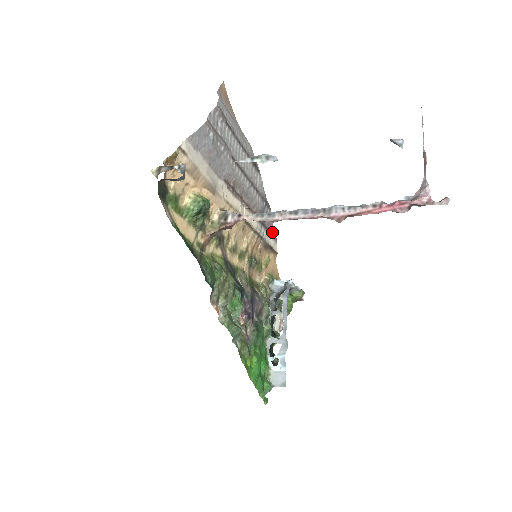
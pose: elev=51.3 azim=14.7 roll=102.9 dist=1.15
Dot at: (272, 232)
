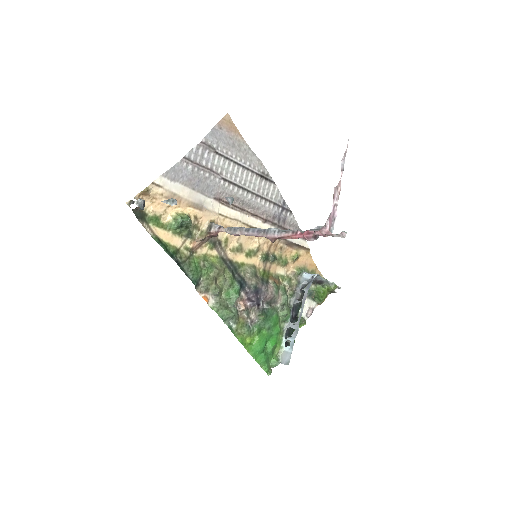
Dot at: occluded
